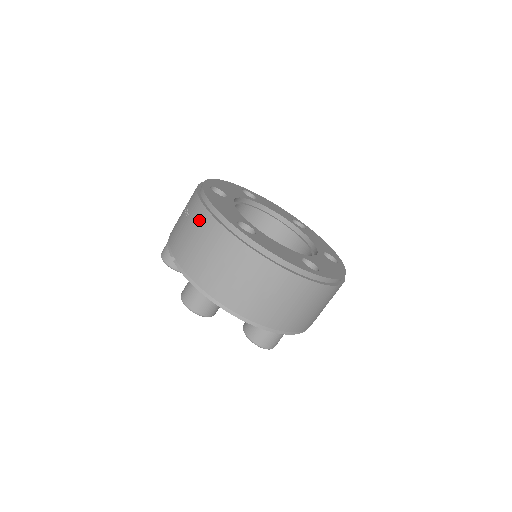
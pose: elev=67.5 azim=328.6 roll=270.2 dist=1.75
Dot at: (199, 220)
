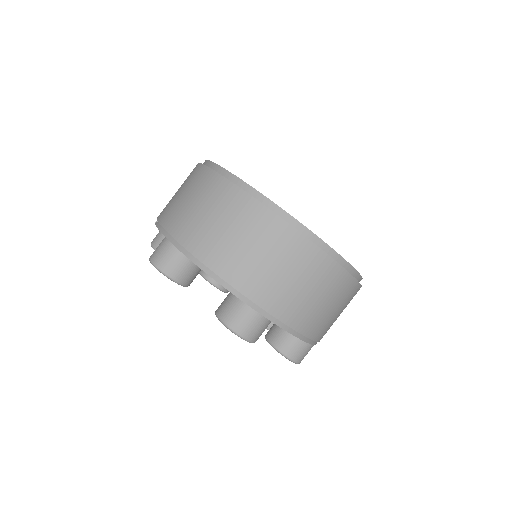
Dot at: (190, 175)
